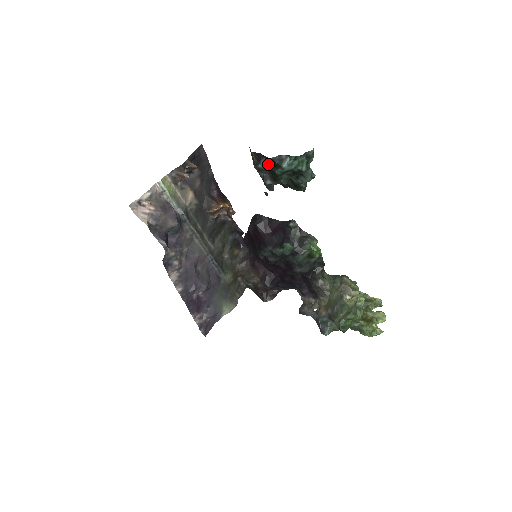
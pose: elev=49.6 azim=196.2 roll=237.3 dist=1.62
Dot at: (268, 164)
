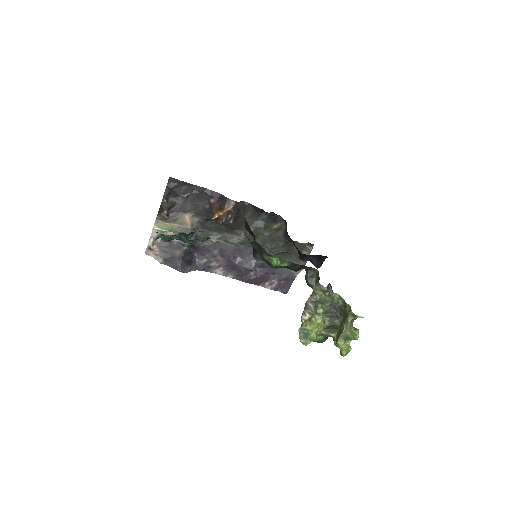
Dot at: occluded
